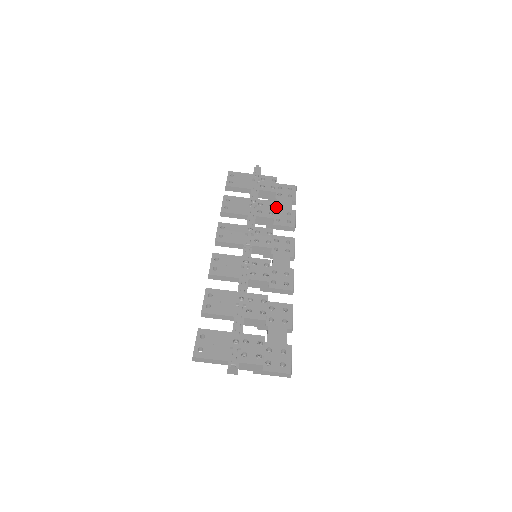
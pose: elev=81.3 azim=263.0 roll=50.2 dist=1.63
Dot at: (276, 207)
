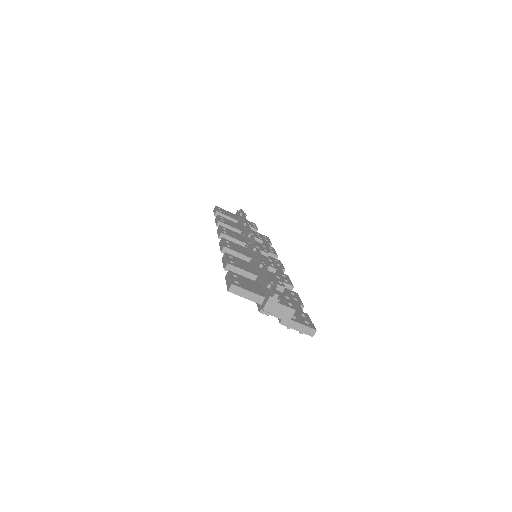
Dot at: occluded
